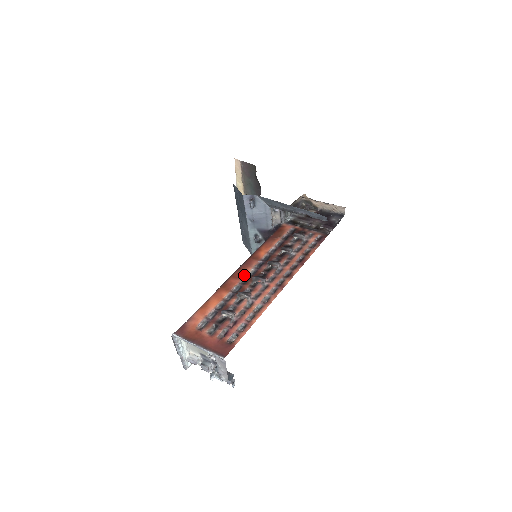
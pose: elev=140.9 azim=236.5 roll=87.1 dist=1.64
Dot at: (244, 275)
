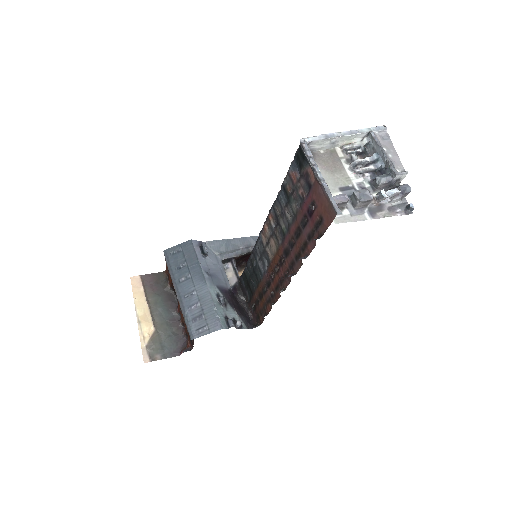
Dot at: occluded
